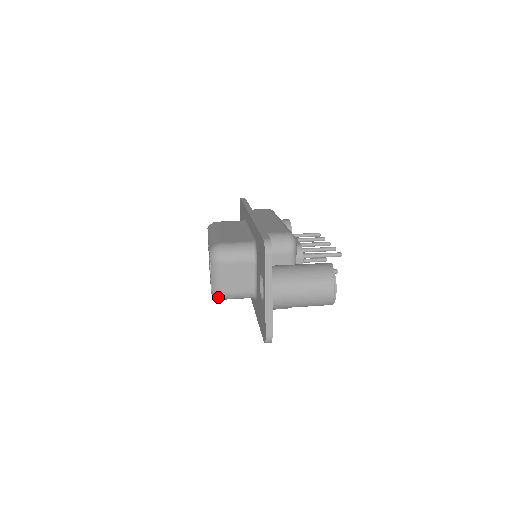
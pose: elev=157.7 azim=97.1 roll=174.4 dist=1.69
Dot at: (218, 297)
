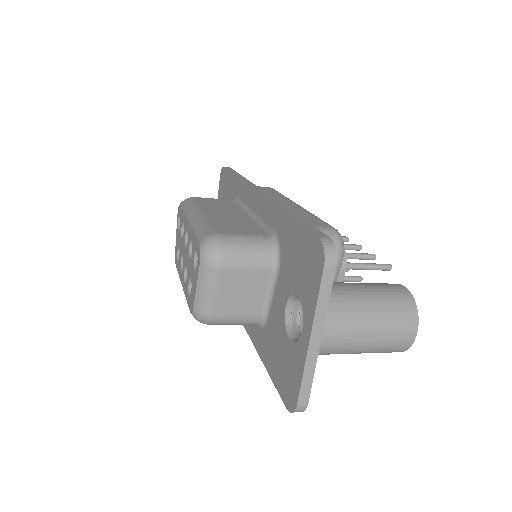
Dot at: (203, 321)
